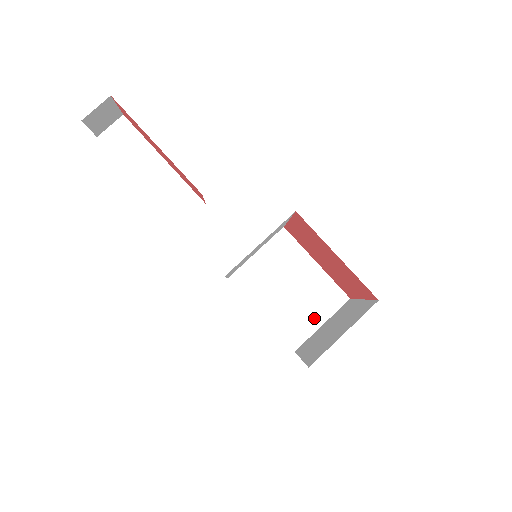
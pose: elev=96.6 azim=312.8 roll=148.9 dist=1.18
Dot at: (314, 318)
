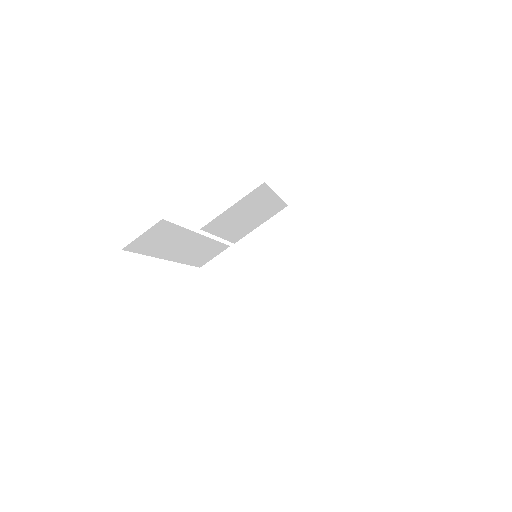
Dot at: (257, 224)
